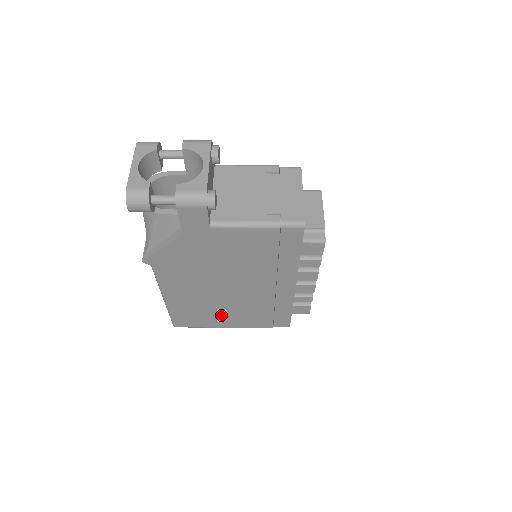
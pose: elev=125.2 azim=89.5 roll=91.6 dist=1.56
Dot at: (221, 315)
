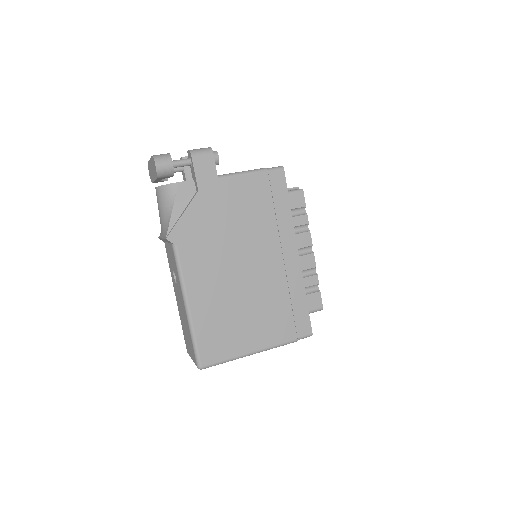
Dot at: (244, 325)
